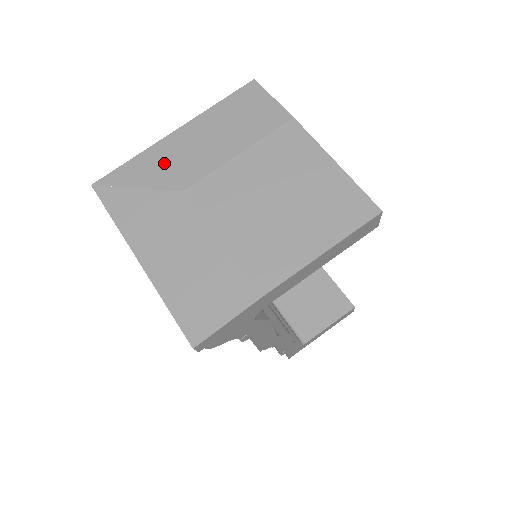
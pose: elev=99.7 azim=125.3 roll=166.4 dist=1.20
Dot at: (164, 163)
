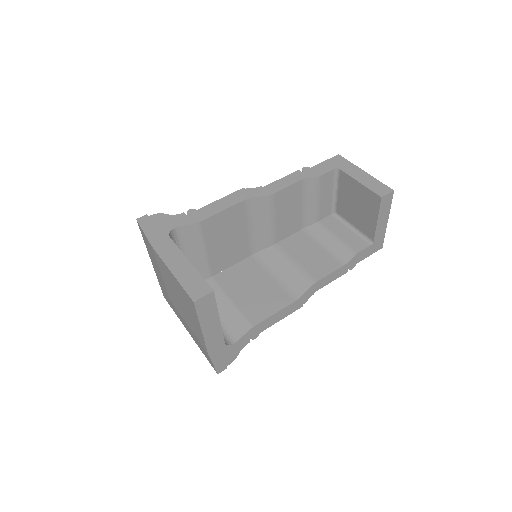
Dot at: (161, 283)
